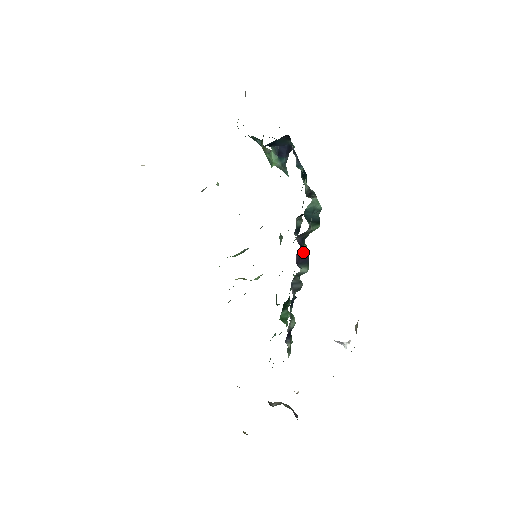
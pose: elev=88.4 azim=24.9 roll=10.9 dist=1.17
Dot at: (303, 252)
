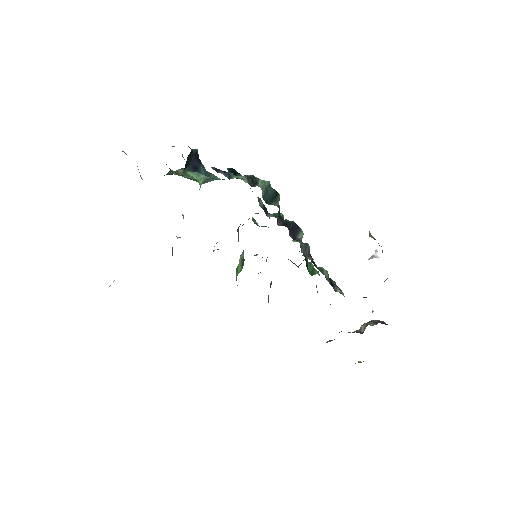
Dot at: (290, 227)
